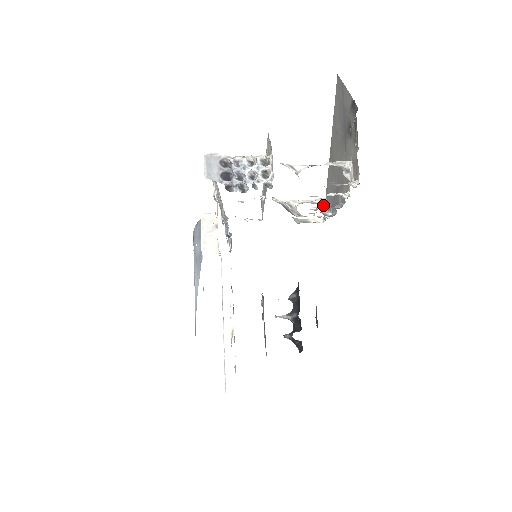
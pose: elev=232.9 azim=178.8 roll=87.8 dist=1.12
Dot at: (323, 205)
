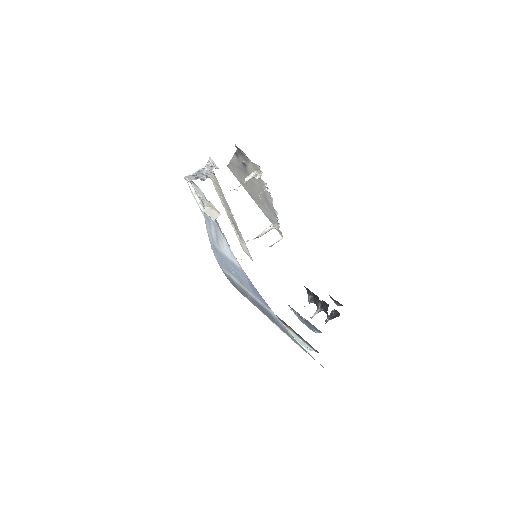
Dot at: (274, 226)
